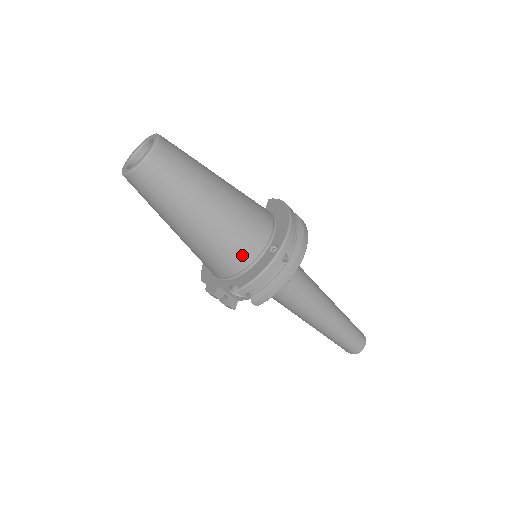
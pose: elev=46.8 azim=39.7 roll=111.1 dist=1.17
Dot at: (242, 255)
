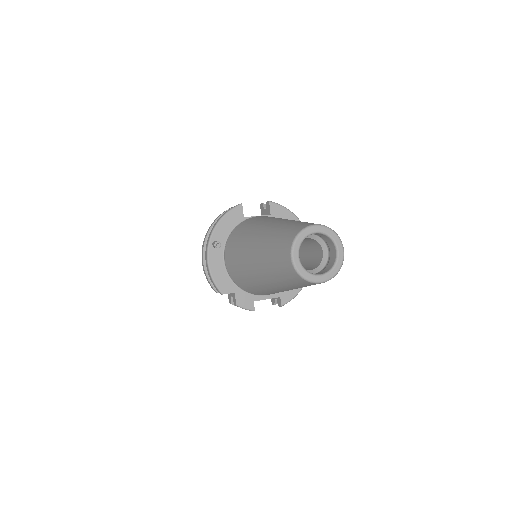
Dot at: occluded
